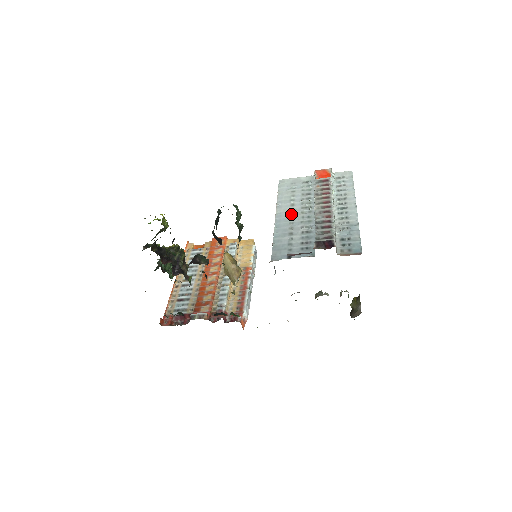
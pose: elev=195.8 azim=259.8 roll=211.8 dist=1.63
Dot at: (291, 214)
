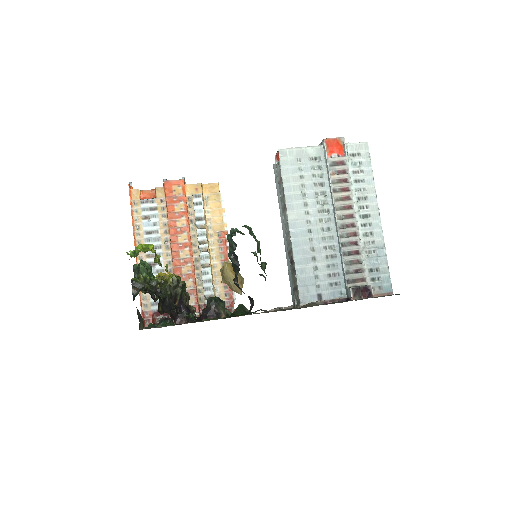
Dot at: (308, 223)
